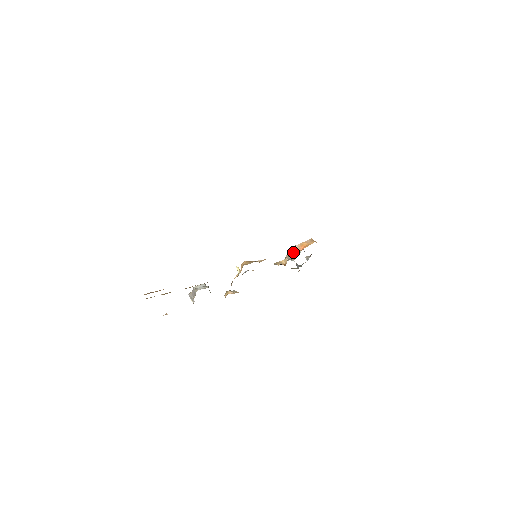
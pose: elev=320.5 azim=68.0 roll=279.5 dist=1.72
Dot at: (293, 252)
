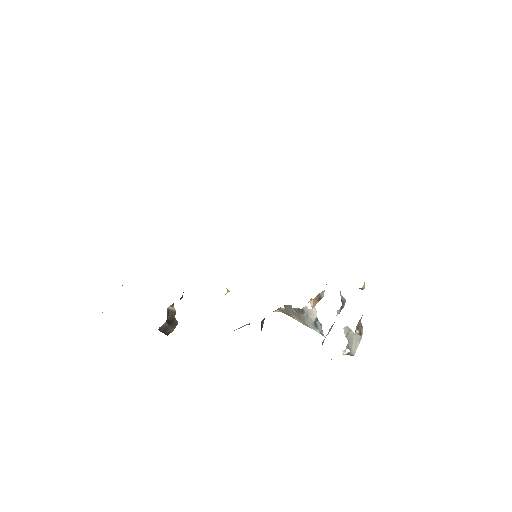
Dot at: (322, 296)
